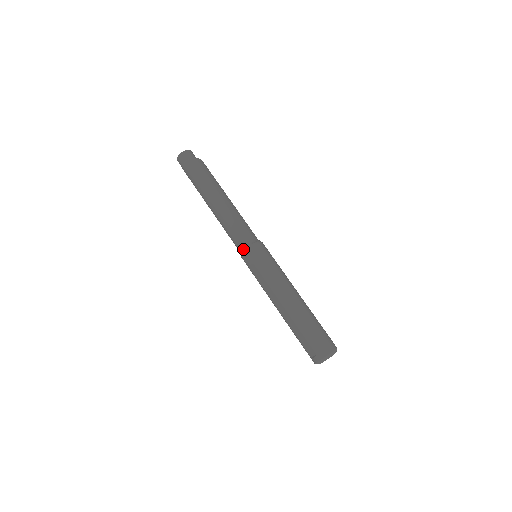
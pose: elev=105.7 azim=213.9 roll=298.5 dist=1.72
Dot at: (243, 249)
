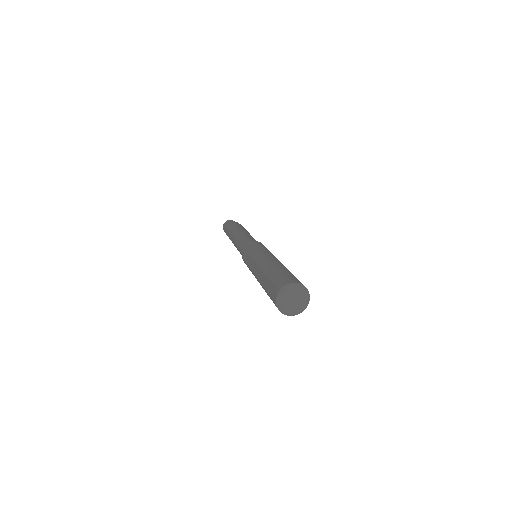
Dot at: (243, 248)
